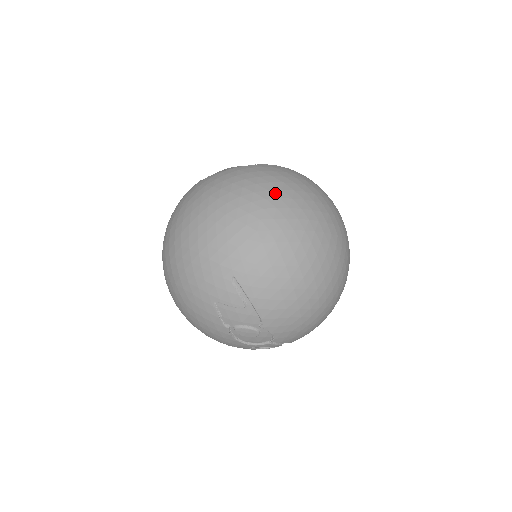
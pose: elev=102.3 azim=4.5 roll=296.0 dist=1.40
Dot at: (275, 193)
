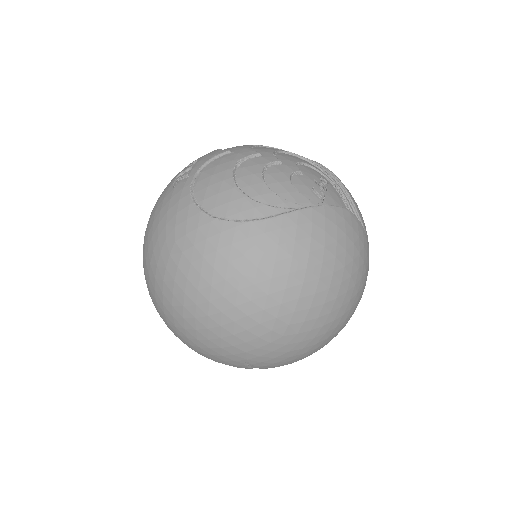
Dot at: (311, 287)
